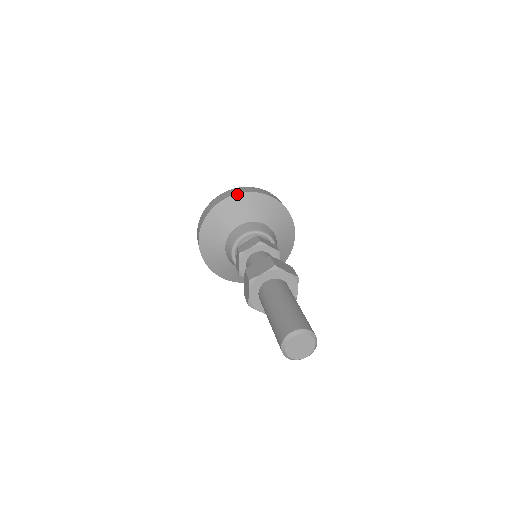
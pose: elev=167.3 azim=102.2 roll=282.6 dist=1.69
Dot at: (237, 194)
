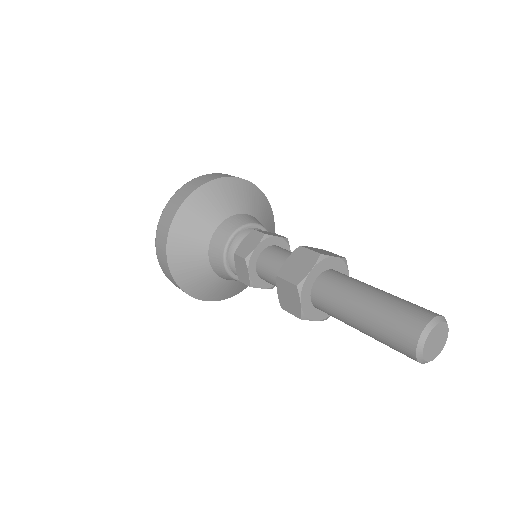
Dot at: (254, 185)
